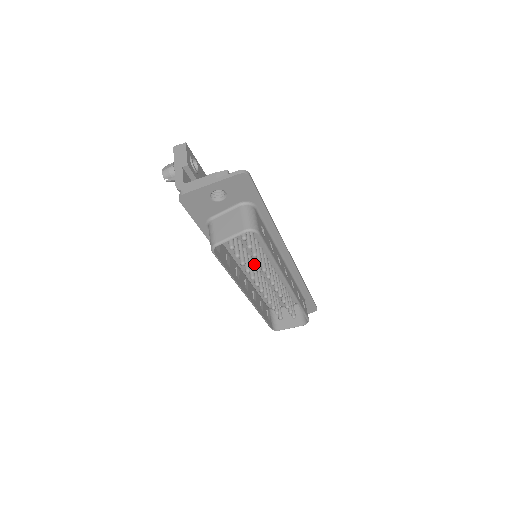
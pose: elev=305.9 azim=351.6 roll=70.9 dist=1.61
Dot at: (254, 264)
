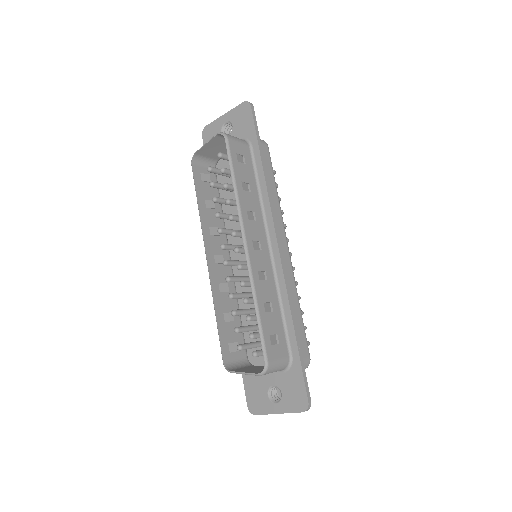
Dot at: (241, 245)
